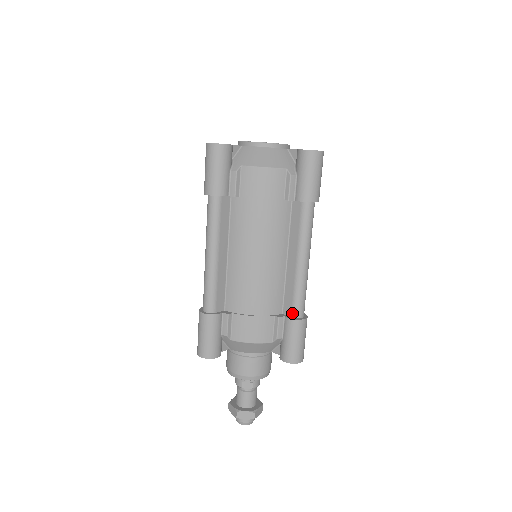
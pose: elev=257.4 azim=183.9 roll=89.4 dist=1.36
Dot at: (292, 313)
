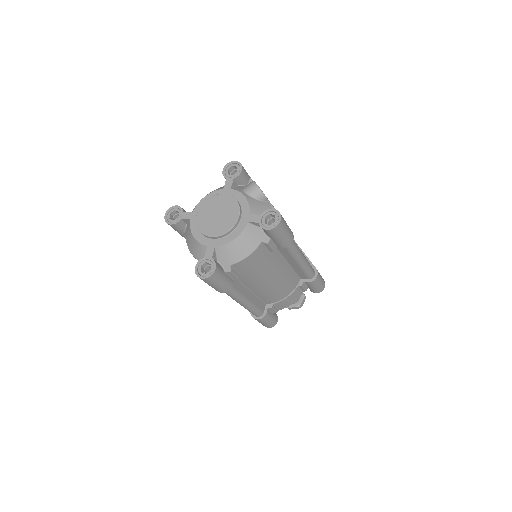
Dot at: occluded
